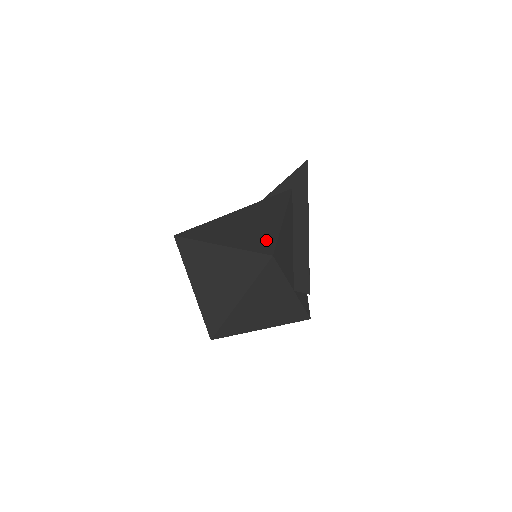
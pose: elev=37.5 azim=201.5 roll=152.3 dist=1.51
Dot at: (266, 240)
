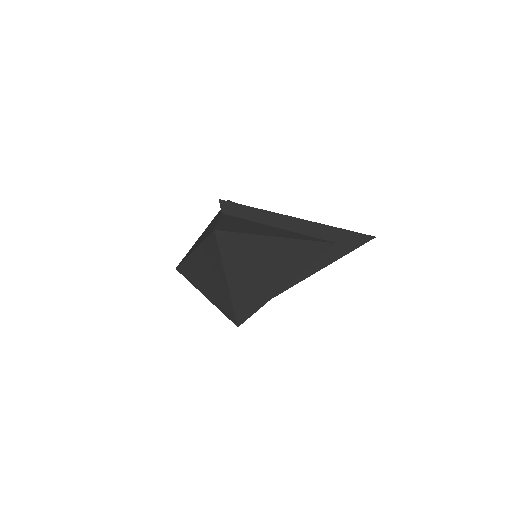
Dot at: (252, 305)
